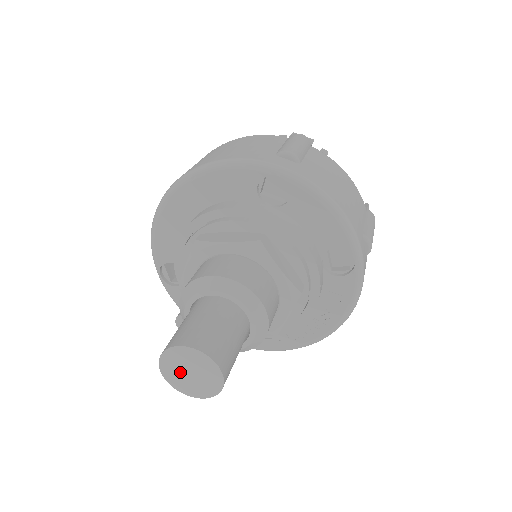
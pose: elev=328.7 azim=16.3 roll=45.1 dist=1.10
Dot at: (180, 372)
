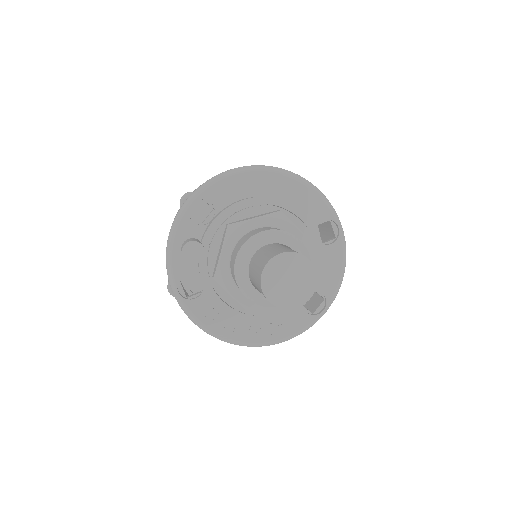
Dot at: (282, 274)
